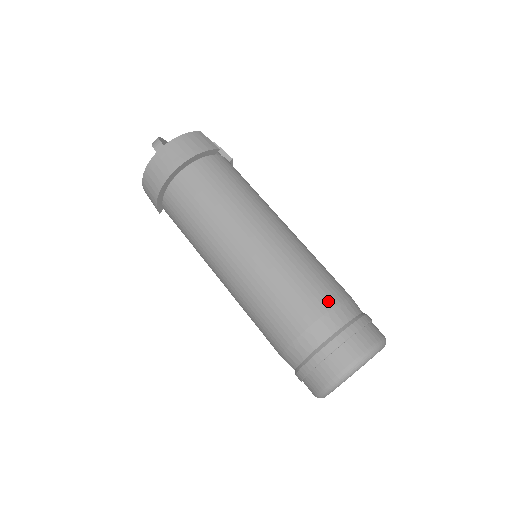
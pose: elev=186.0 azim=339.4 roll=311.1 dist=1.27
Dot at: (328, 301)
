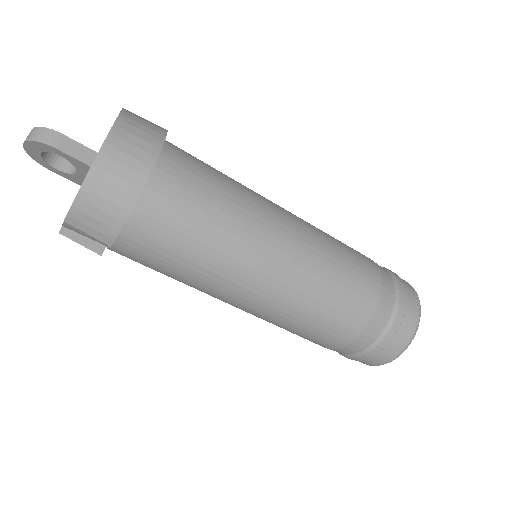
Dot at: (371, 261)
